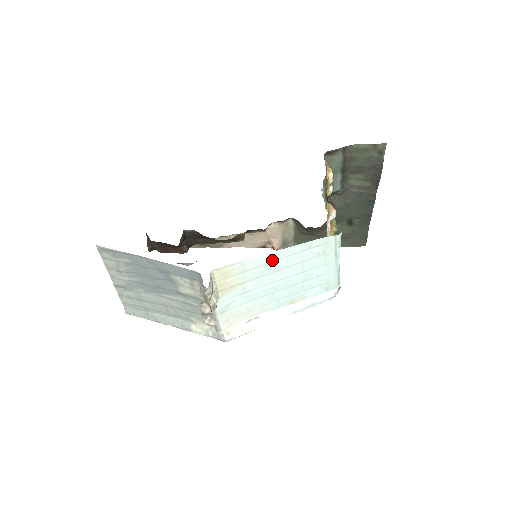
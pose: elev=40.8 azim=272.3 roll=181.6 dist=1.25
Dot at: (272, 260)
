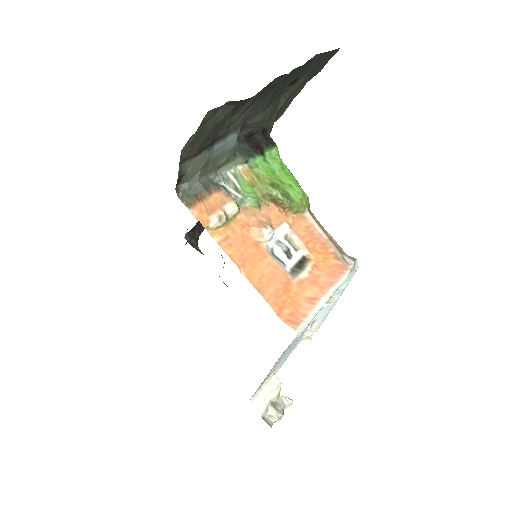
Dot at: (274, 366)
